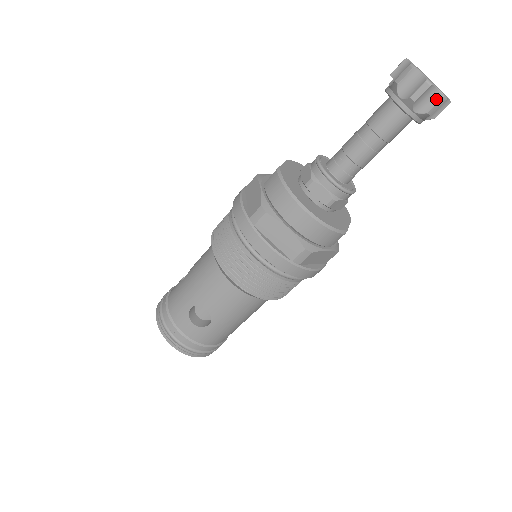
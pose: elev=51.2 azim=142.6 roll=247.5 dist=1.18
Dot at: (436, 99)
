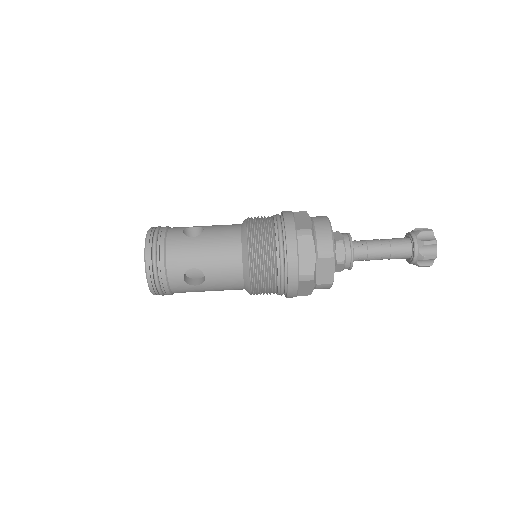
Dot at: (432, 240)
